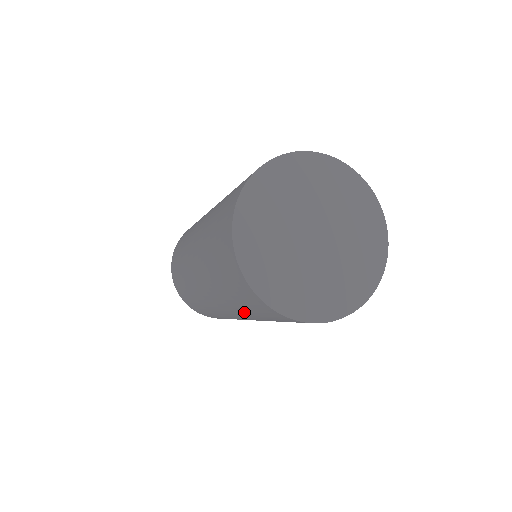
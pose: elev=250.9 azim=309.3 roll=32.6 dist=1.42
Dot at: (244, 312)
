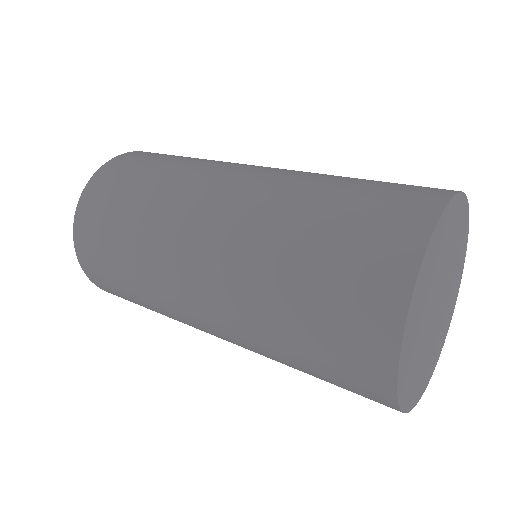
Dot at: (270, 301)
